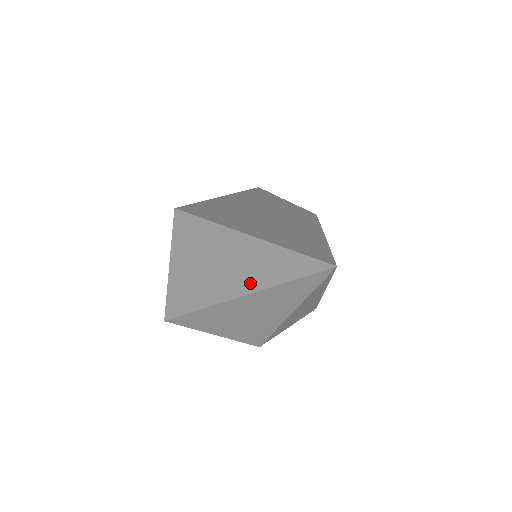
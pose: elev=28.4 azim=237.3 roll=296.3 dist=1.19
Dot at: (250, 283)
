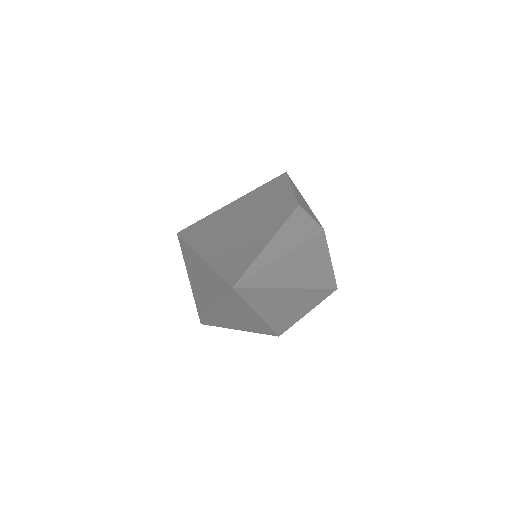
Dot at: (213, 298)
